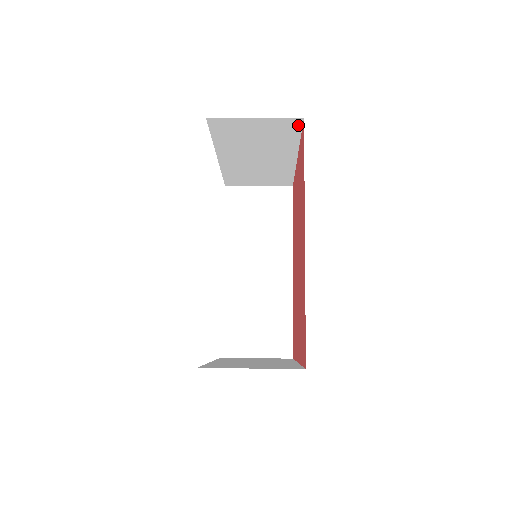
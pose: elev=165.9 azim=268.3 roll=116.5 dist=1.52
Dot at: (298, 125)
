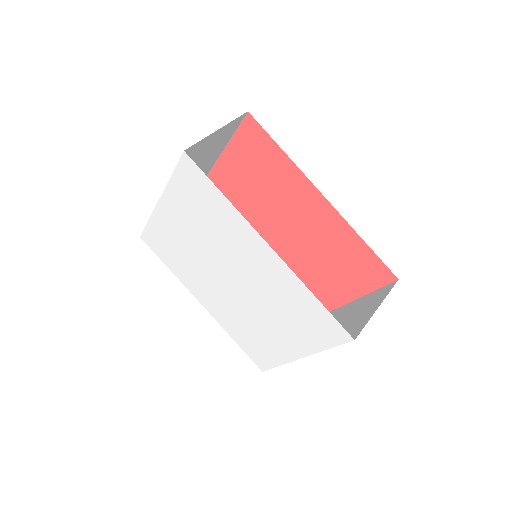
Dot at: (239, 122)
